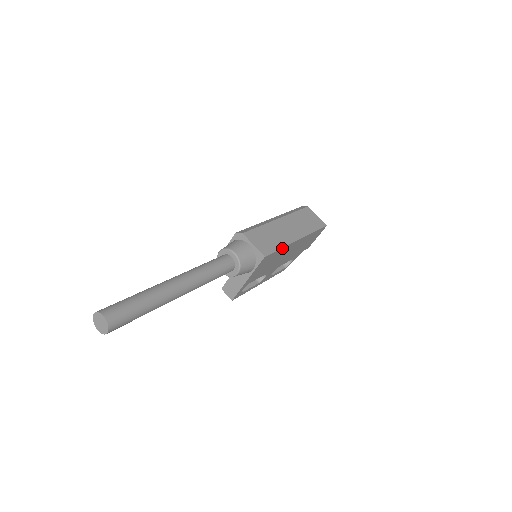
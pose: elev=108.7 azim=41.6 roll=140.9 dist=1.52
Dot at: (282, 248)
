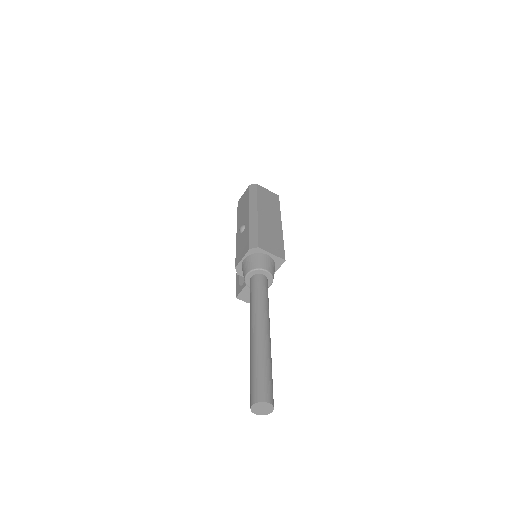
Dot at: (282, 242)
